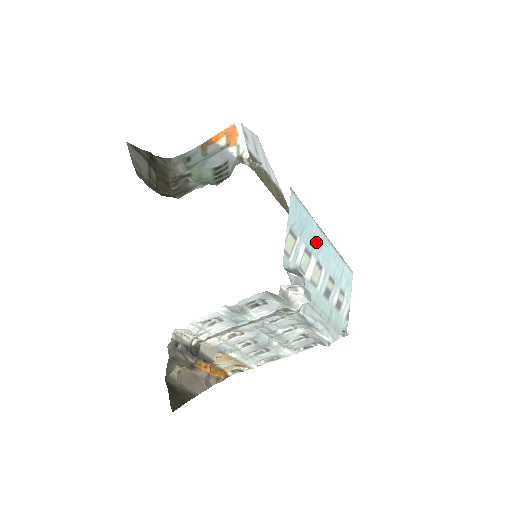
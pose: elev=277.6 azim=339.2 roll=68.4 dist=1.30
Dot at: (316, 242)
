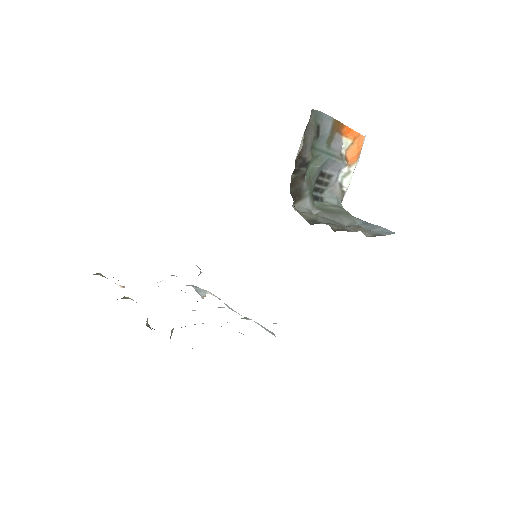
Dot at: occluded
